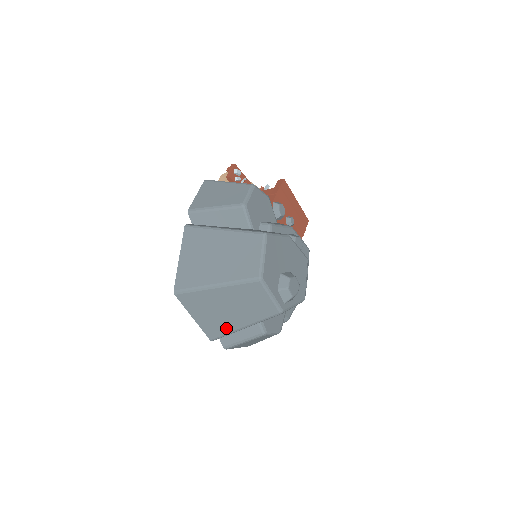
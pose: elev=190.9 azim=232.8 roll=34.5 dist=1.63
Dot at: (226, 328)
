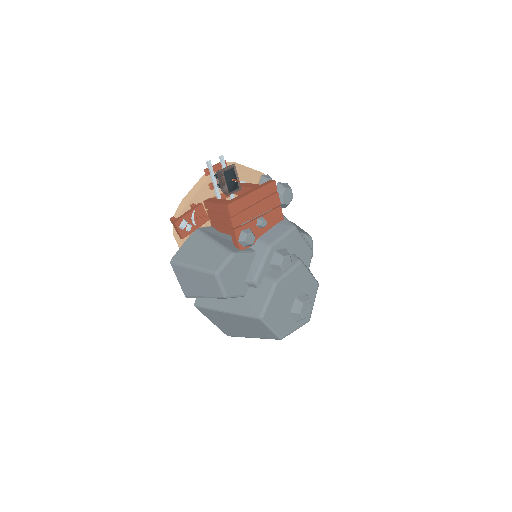
Dot at: occluded
